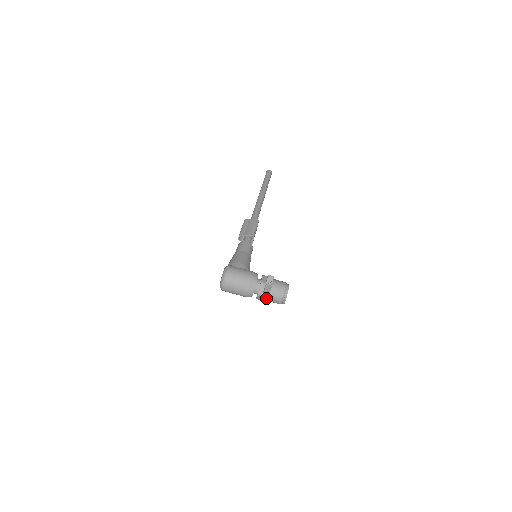
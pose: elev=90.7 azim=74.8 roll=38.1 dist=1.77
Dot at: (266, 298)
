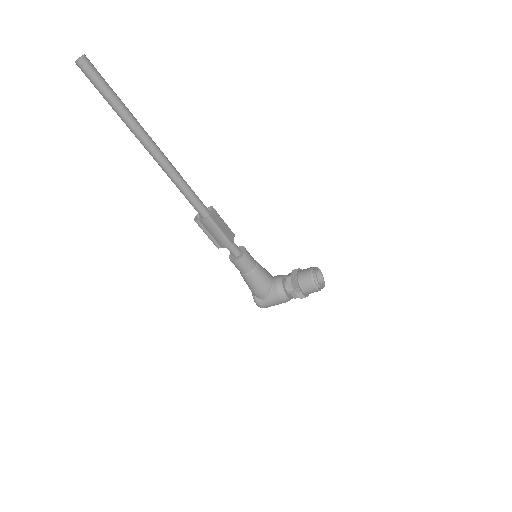
Dot at: occluded
